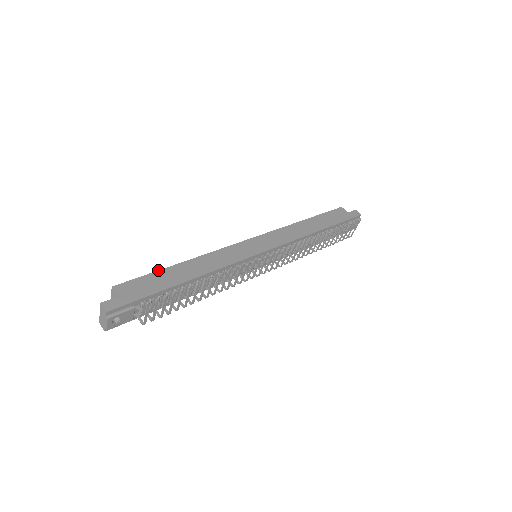
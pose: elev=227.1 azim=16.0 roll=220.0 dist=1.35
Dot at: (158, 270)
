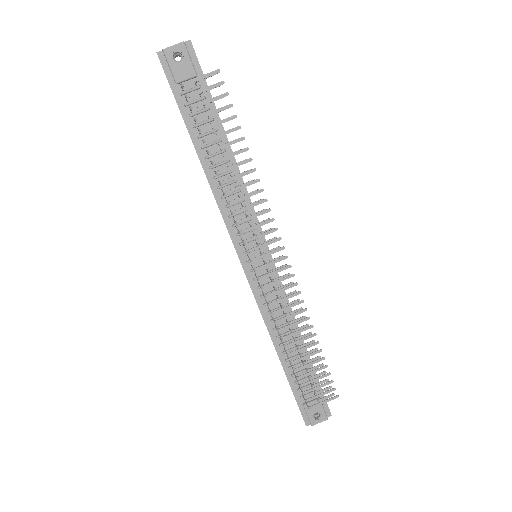
Dot at: occluded
